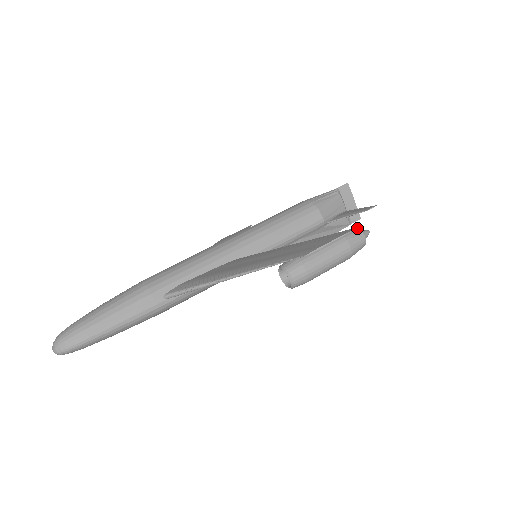
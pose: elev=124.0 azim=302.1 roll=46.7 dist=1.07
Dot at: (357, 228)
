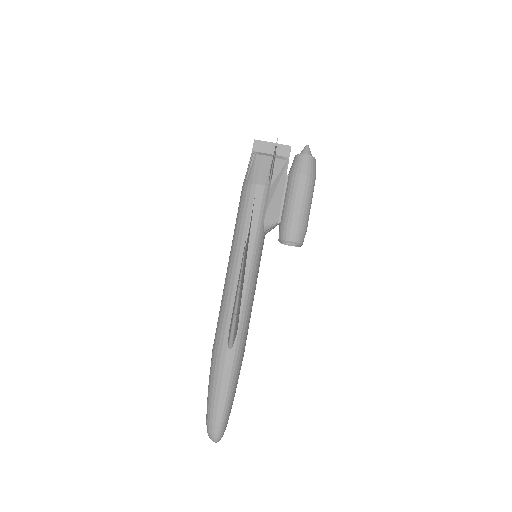
Dot at: (295, 156)
